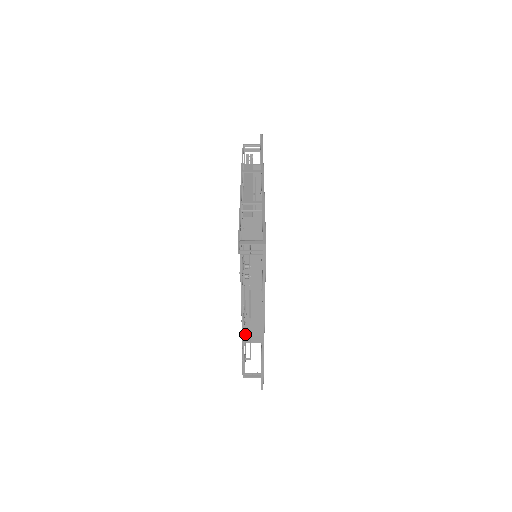
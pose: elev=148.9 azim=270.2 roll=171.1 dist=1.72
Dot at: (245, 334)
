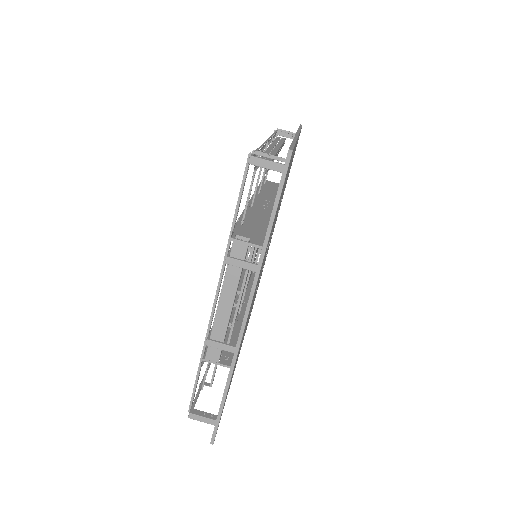
Dot at: occluded
